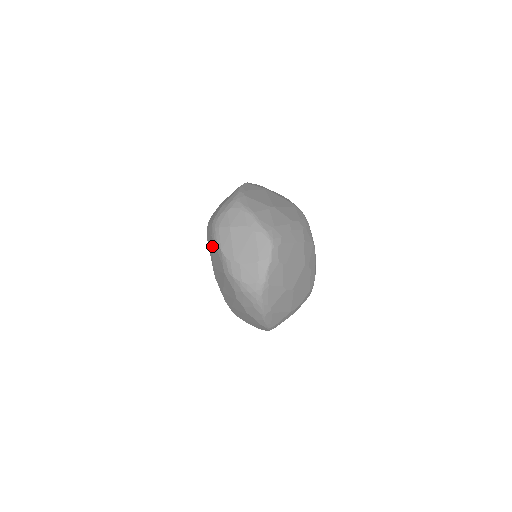
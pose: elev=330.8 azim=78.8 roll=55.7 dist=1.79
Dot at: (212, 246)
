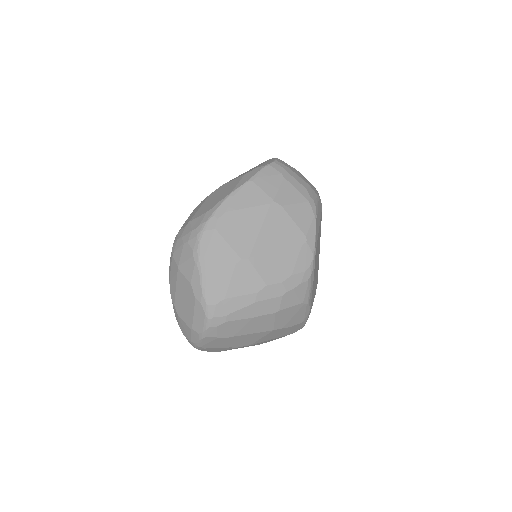
Dot at: occluded
